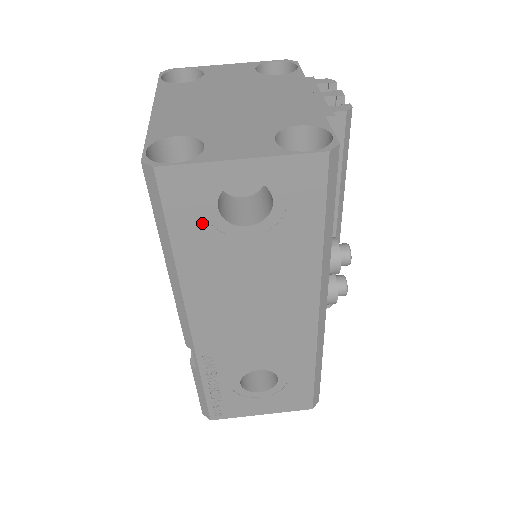
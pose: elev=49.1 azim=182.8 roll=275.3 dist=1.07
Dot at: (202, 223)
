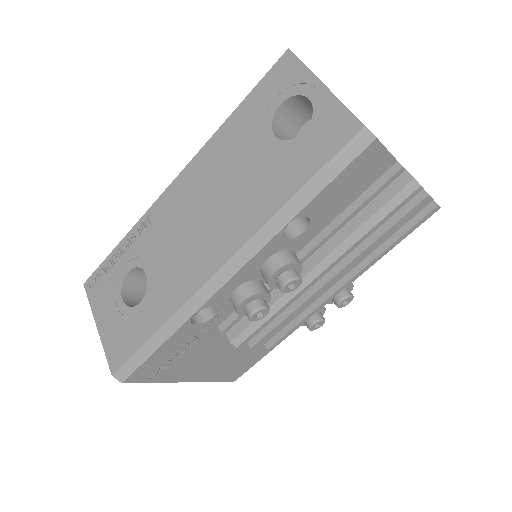
Dot at: (263, 108)
